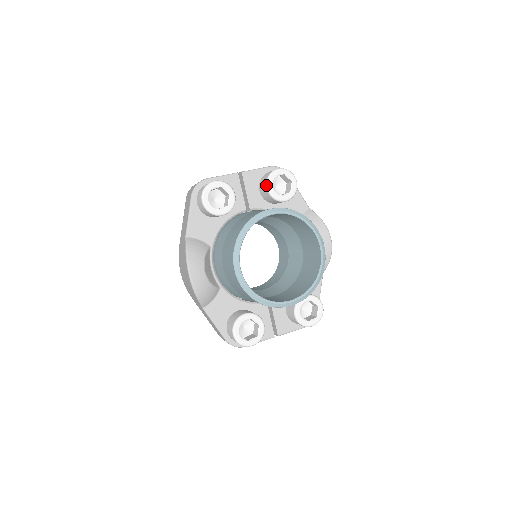
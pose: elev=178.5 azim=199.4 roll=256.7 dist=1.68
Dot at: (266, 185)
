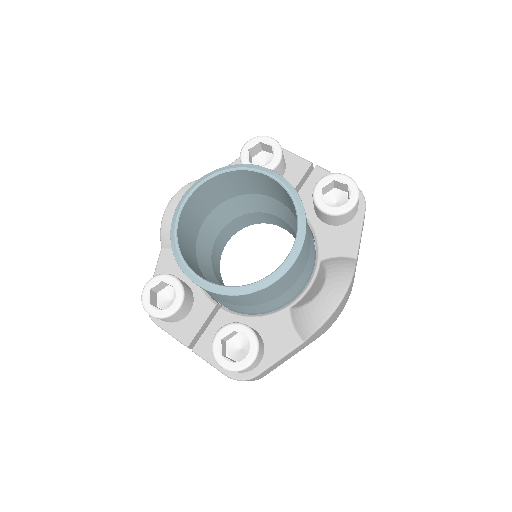
Dot at: occluded
